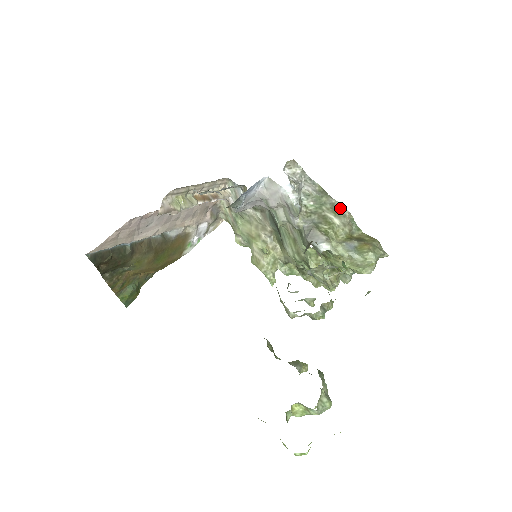
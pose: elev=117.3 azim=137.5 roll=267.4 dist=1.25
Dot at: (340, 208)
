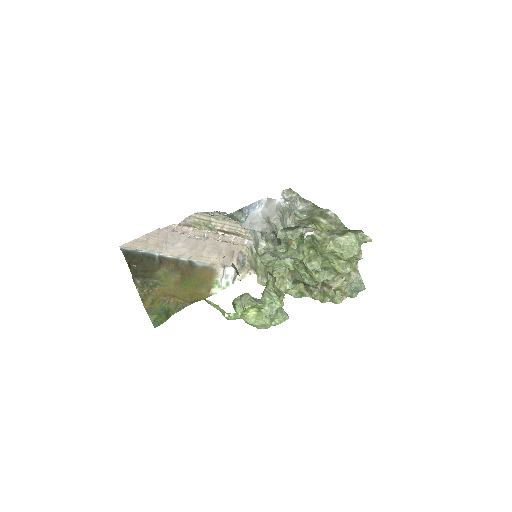
Dot at: (327, 212)
